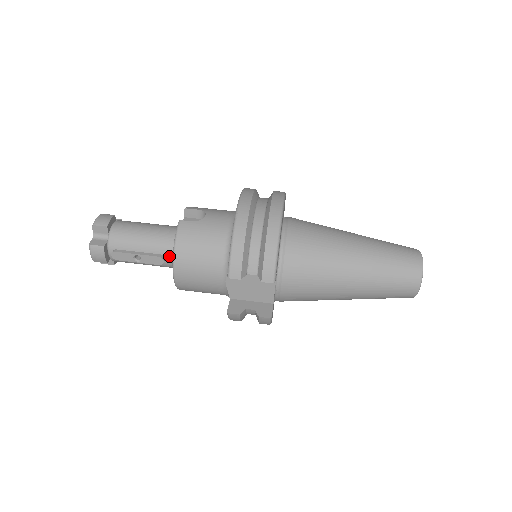
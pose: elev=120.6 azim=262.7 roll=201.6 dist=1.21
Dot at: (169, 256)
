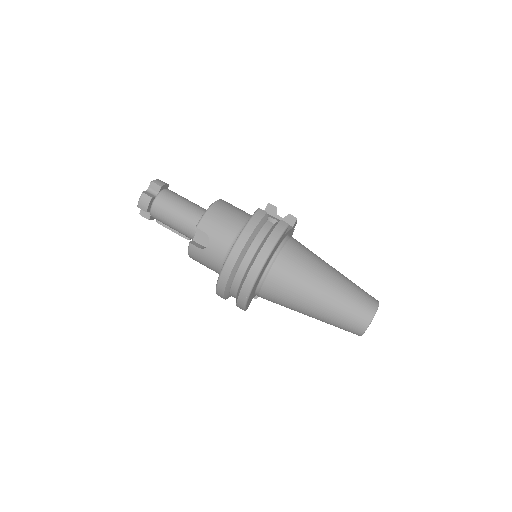
Dot at: occluded
